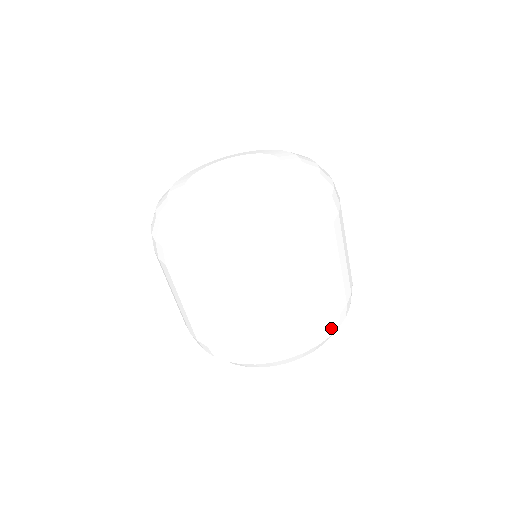
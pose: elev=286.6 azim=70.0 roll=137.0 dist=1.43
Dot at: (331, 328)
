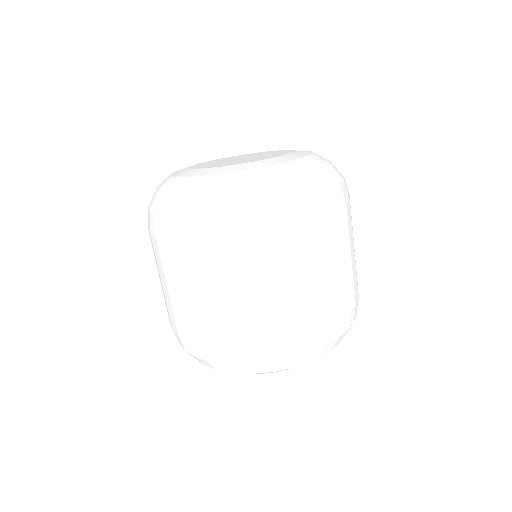
Dot at: (314, 341)
